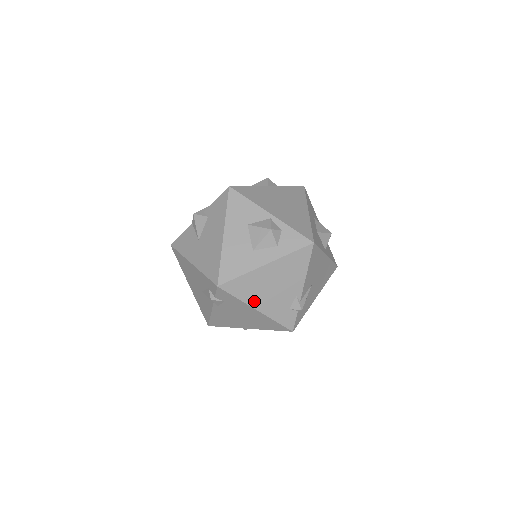
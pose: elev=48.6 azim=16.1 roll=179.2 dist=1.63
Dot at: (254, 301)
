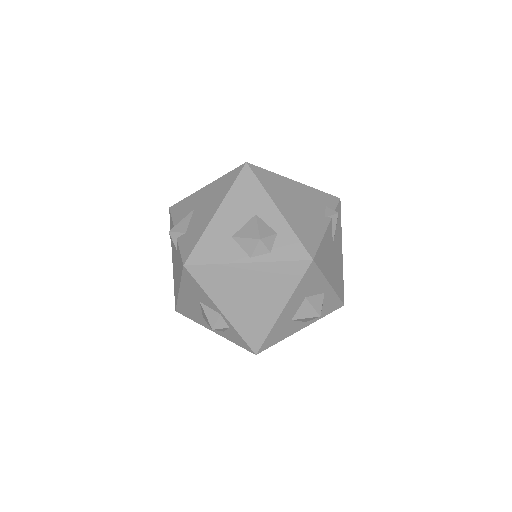
Dot at: occluded
